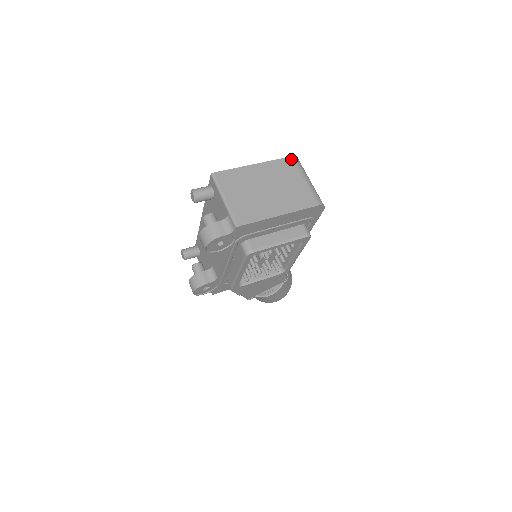
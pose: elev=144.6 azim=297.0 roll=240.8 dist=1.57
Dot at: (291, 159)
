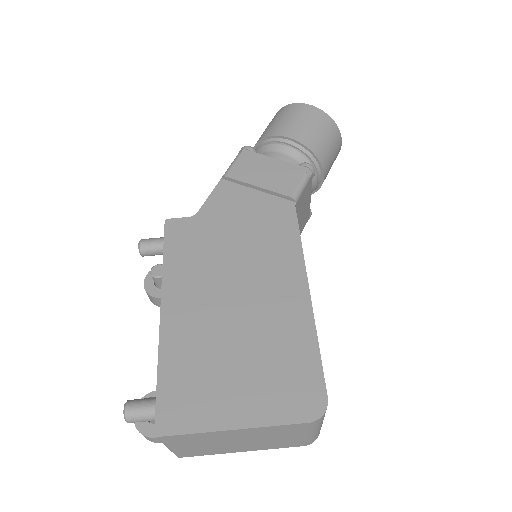
Dot at: (307, 425)
